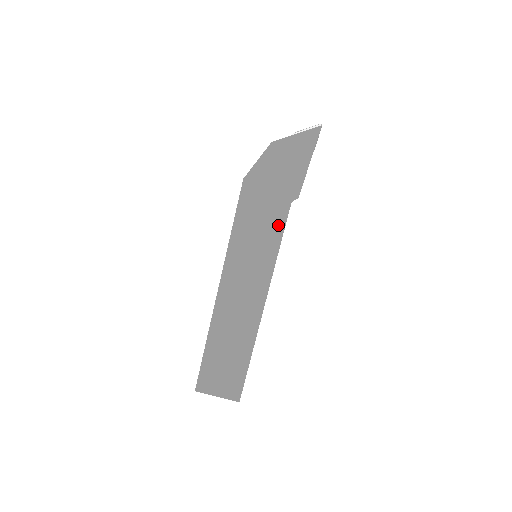
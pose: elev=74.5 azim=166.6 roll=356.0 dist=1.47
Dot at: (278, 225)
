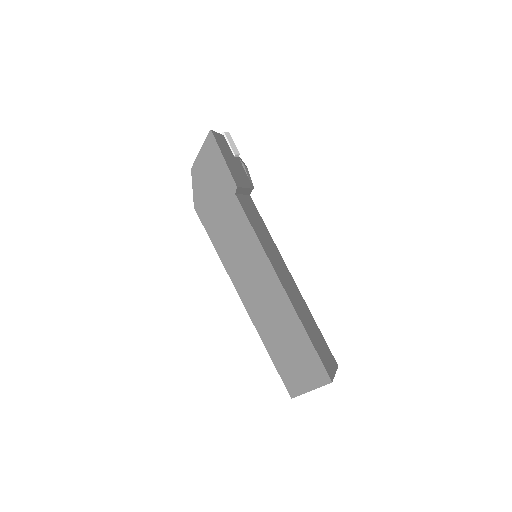
Dot at: (240, 217)
